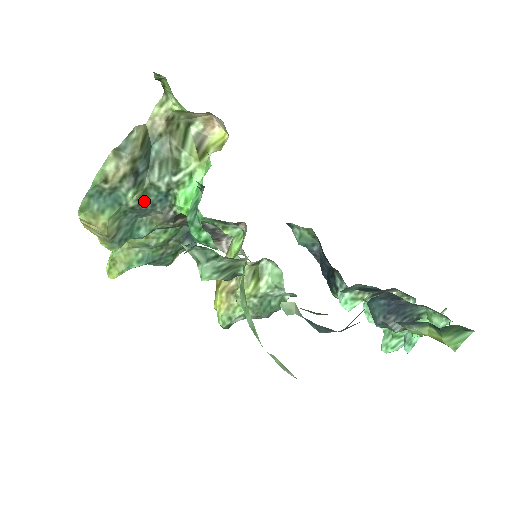
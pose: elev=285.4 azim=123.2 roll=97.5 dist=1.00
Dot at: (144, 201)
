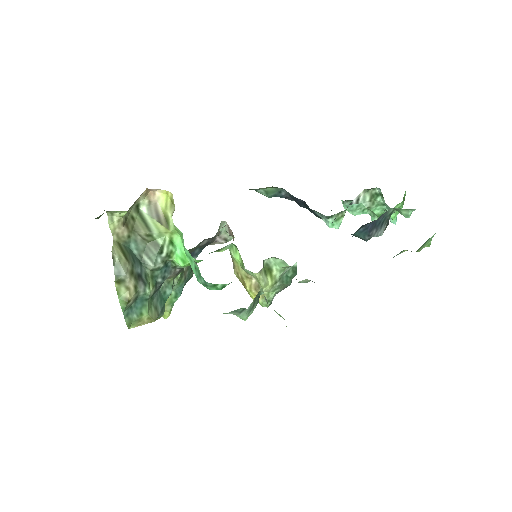
Dot at: (156, 282)
